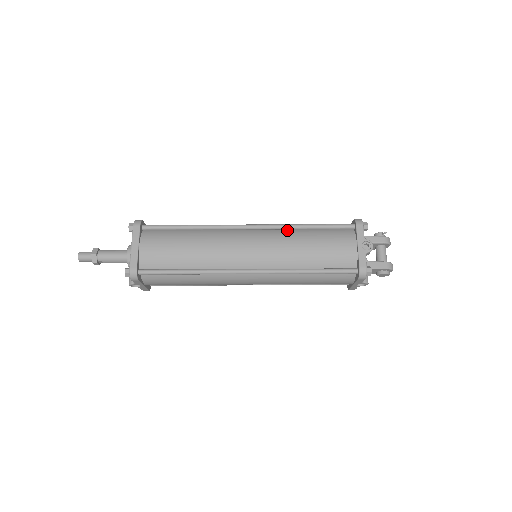
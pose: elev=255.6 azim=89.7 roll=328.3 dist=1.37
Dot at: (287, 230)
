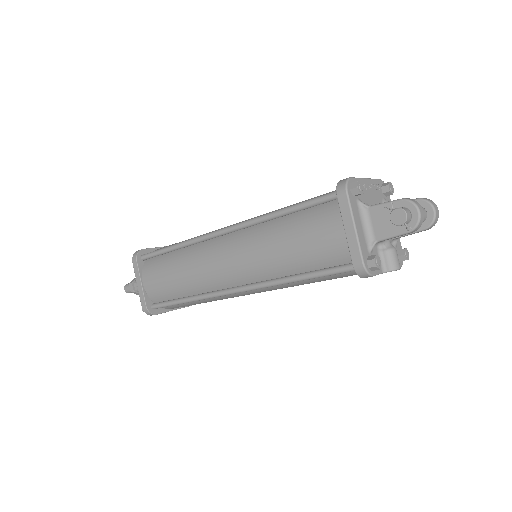
Dot at: occluded
